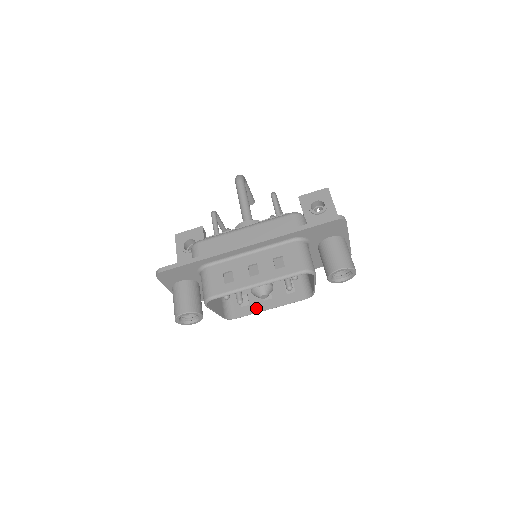
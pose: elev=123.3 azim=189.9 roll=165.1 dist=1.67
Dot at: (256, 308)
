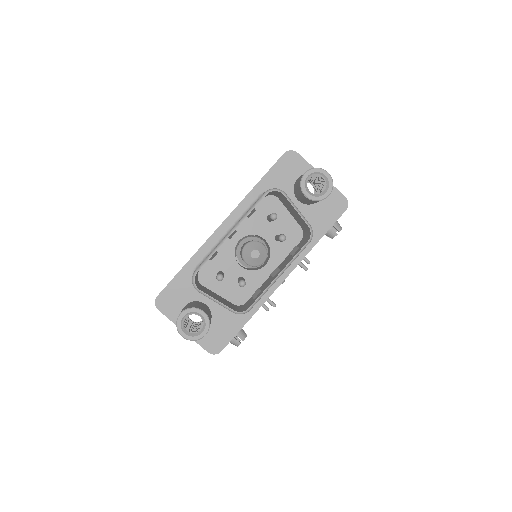
Dot at: (266, 286)
